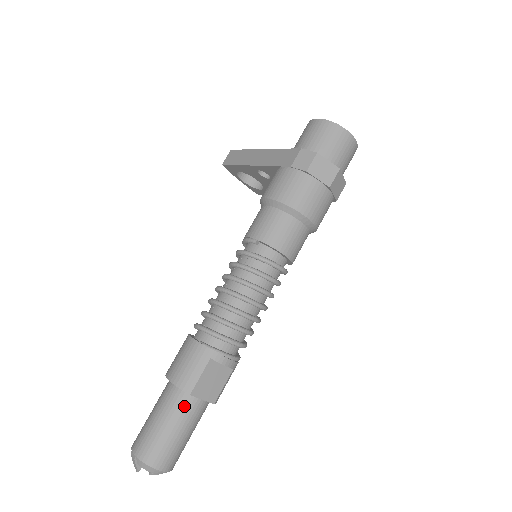
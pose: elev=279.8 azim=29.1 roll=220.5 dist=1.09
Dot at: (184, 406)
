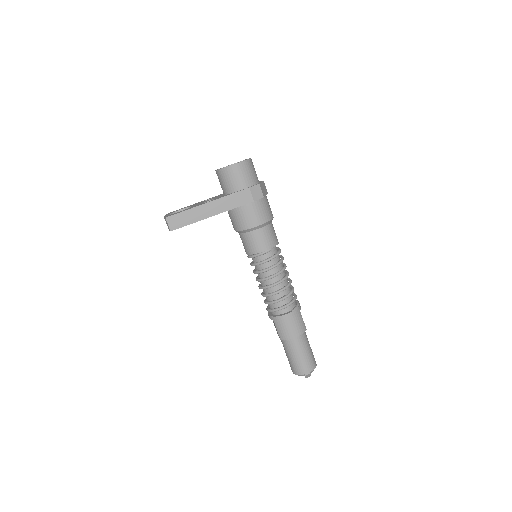
Dot at: (306, 336)
